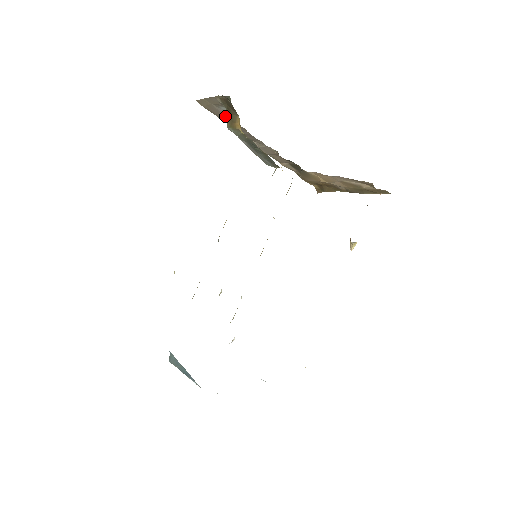
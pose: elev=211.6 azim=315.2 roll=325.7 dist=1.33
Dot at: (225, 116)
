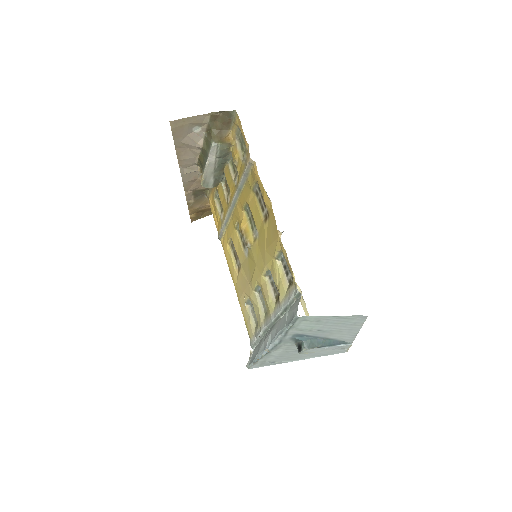
Dot at: (188, 138)
